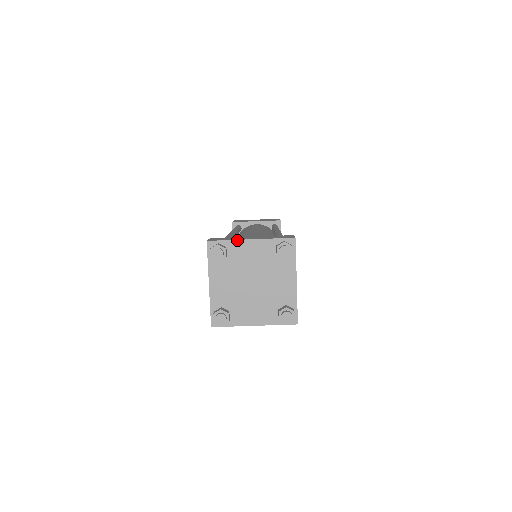
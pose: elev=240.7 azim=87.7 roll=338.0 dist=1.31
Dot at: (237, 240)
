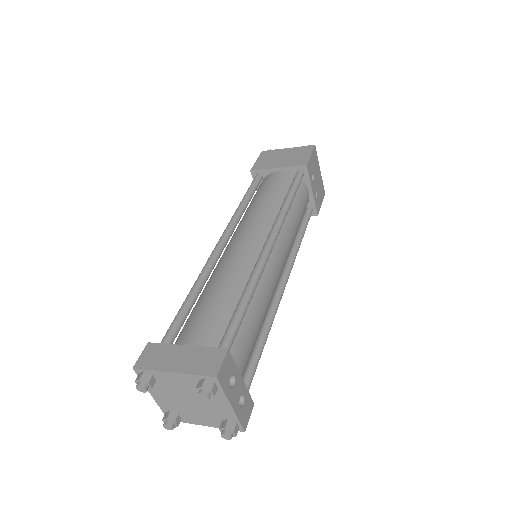
Dot at: (160, 371)
